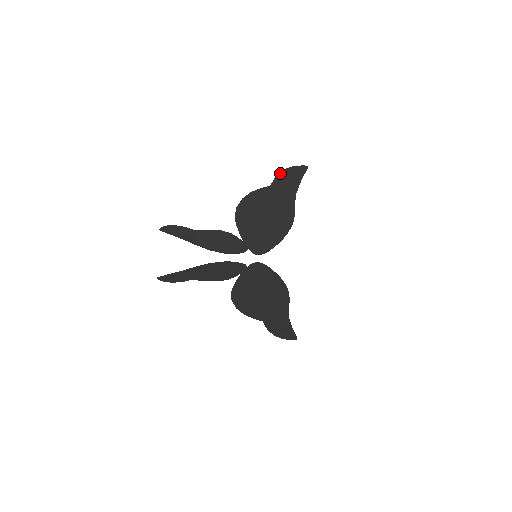
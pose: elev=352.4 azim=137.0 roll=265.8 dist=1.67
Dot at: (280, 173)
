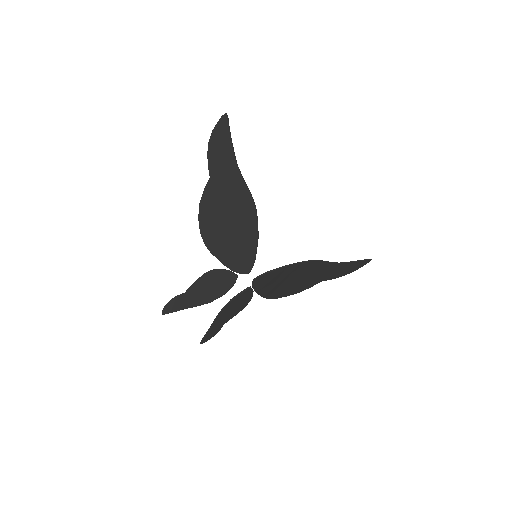
Dot at: (208, 151)
